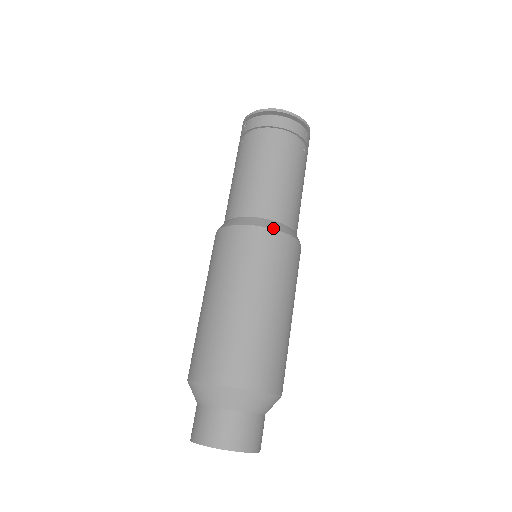
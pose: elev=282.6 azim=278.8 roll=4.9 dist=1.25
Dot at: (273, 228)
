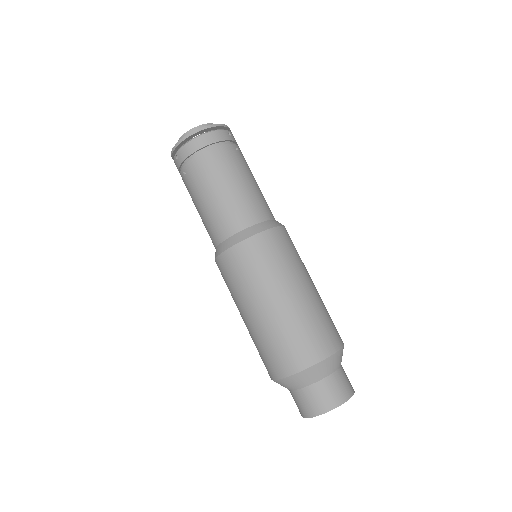
Dot at: (260, 231)
